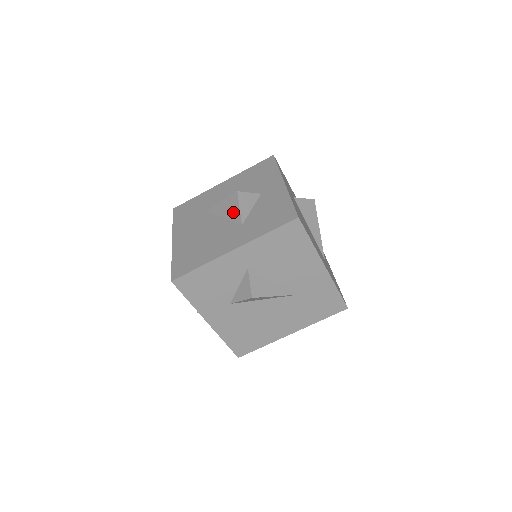
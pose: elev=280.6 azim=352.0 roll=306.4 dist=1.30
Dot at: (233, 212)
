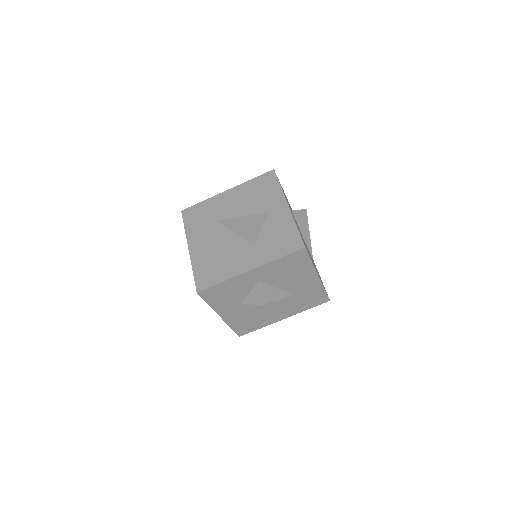
Dot at: (246, 231)
